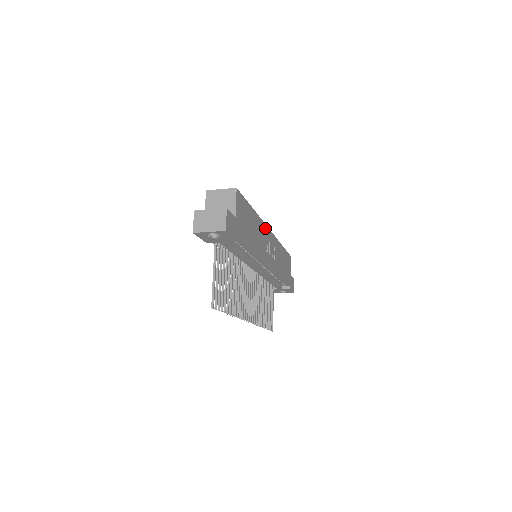
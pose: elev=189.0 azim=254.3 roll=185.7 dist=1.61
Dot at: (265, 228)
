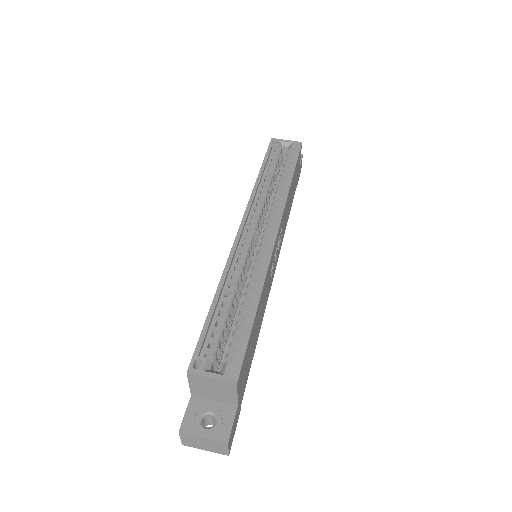
Dot at: (271, 257)
